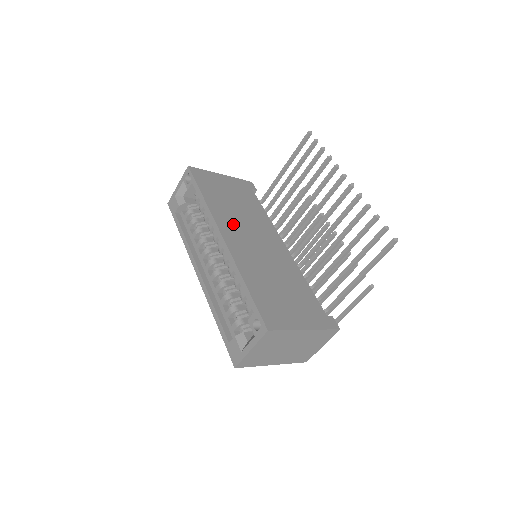
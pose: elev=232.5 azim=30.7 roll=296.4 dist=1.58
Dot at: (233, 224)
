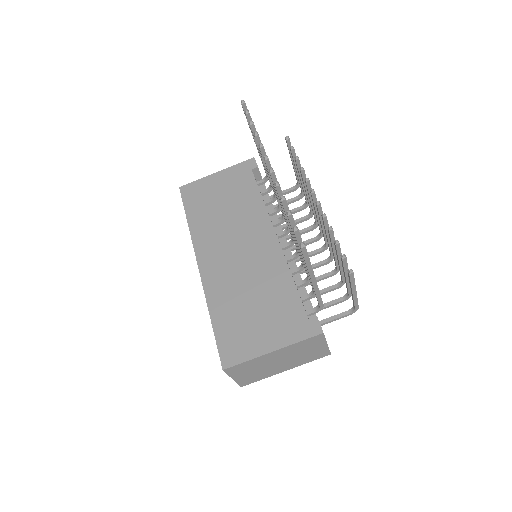
Dot at: (214, 241)
